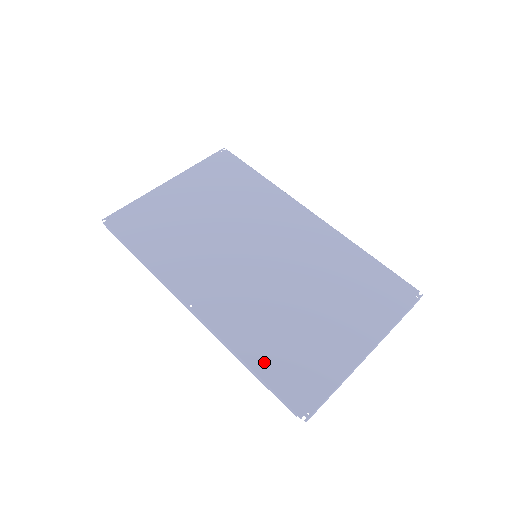
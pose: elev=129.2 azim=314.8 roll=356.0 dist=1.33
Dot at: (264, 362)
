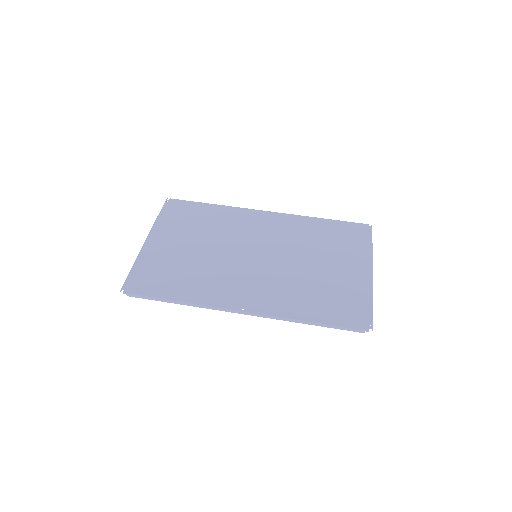
Dot at: (320, 314)
